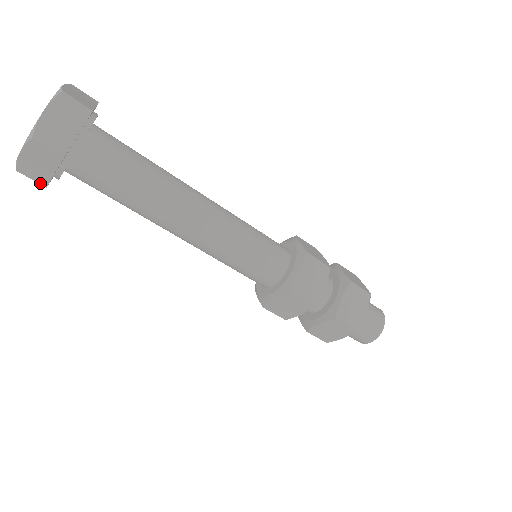
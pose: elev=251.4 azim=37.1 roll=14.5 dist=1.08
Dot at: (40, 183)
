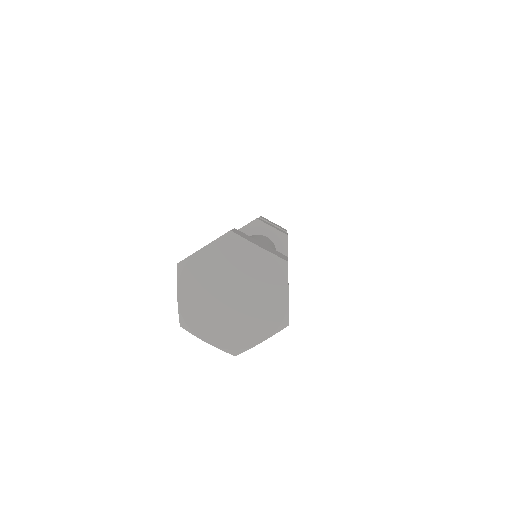
Dot at: occluded
